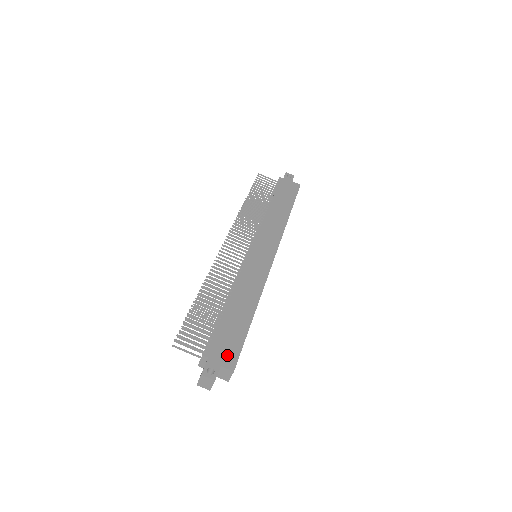
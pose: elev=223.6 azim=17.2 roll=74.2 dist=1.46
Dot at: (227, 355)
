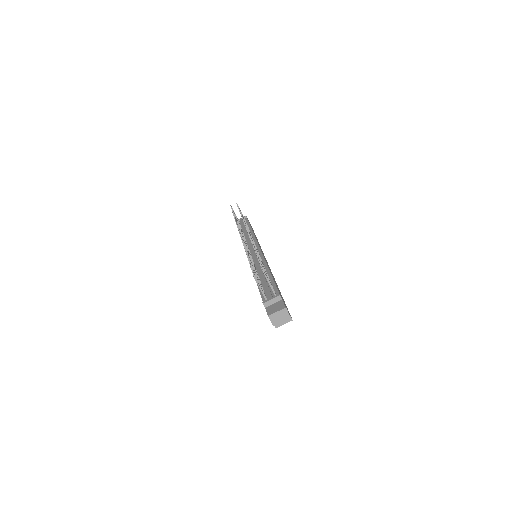
Dot at: occluded
